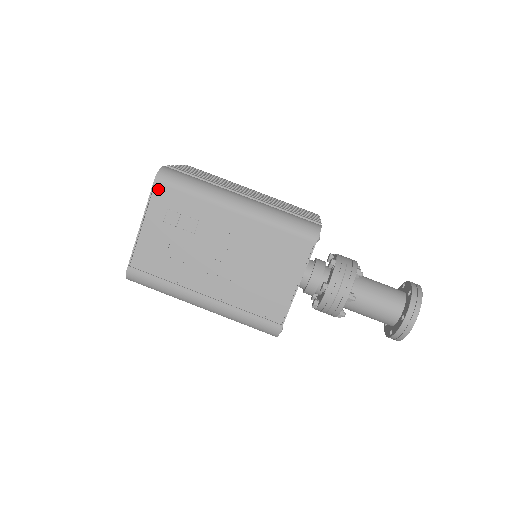
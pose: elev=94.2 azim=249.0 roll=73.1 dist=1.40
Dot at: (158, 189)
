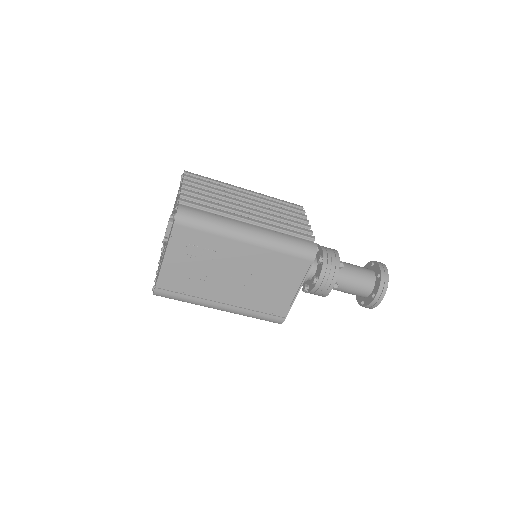
Dot at: (178, 229)
